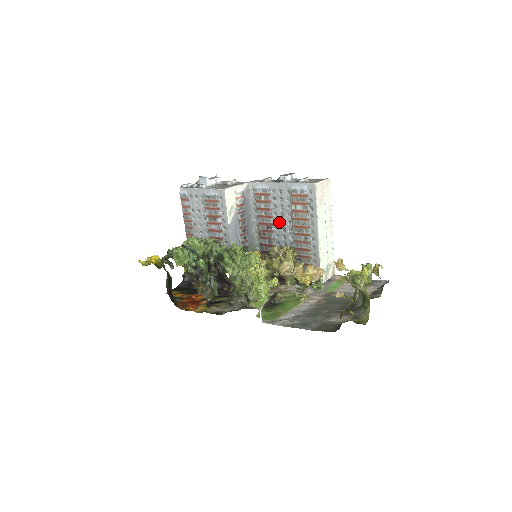
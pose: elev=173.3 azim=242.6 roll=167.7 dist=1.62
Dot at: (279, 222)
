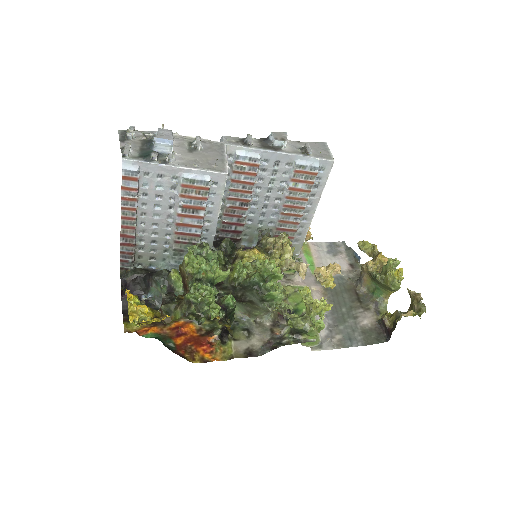
Dot at: (261, 198)
